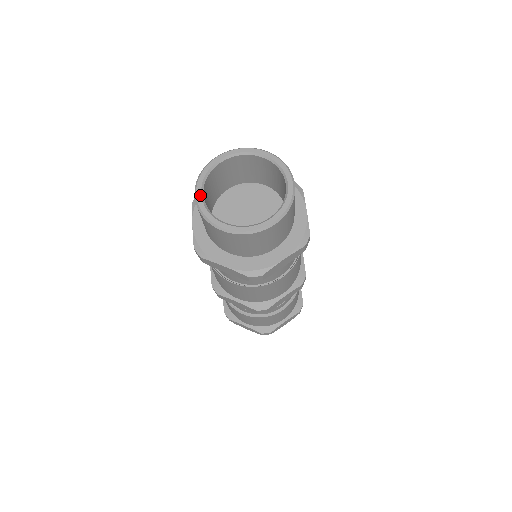
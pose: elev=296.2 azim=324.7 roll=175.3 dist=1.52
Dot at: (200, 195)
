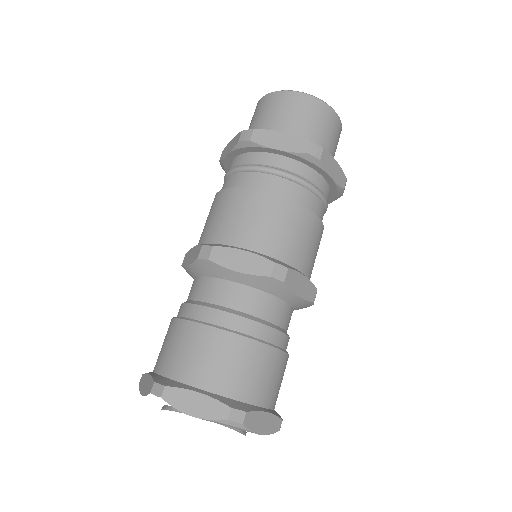
Dot at: occluded
